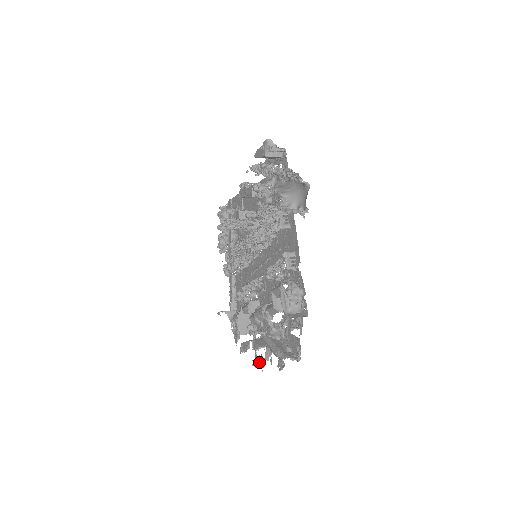
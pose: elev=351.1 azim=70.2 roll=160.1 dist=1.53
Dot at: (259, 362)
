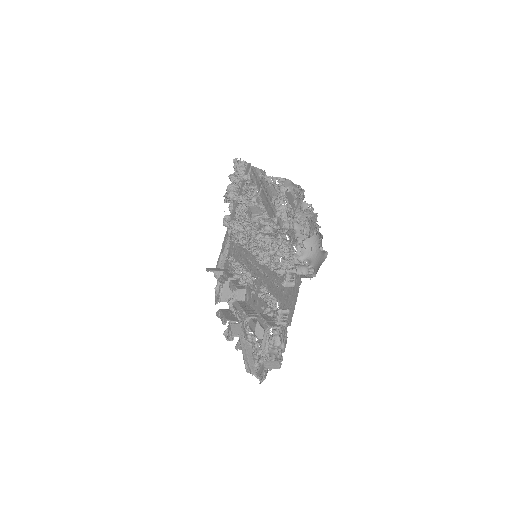
Dot at: (230, 338)
